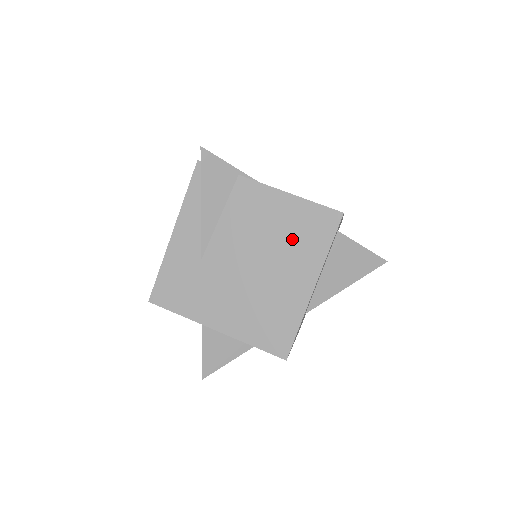
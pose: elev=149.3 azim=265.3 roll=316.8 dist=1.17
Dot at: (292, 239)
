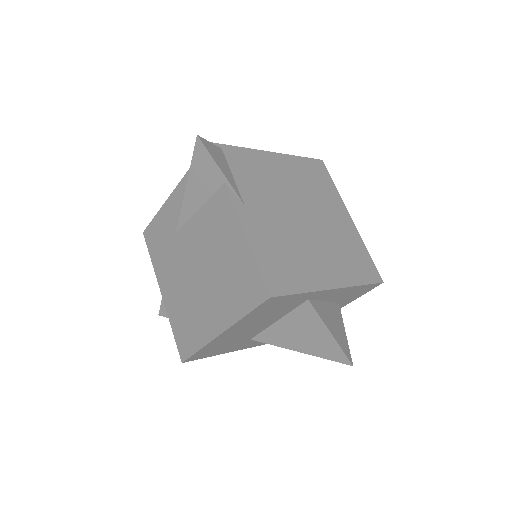
Dot at: (228, 279)
